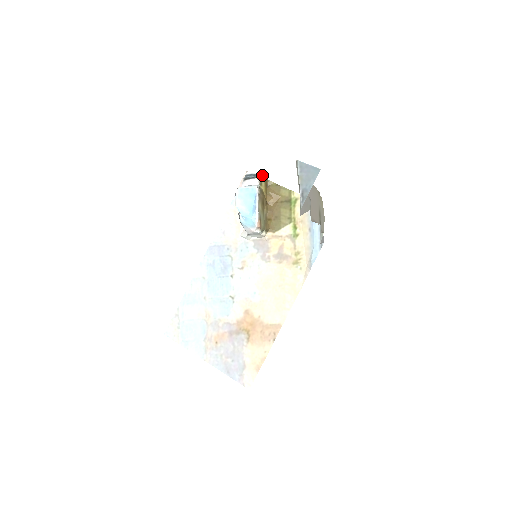
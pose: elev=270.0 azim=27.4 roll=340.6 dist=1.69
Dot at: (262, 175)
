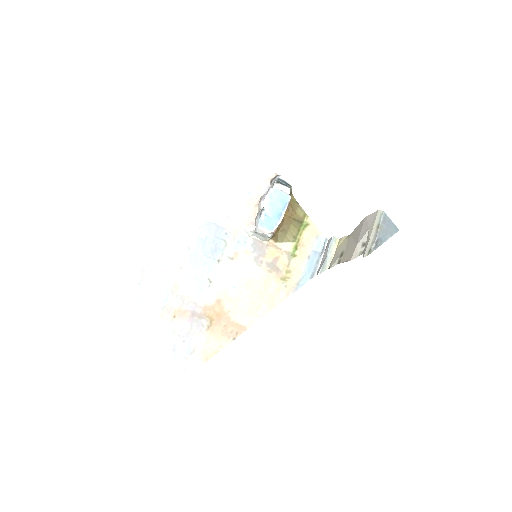
Dot at: occluded
